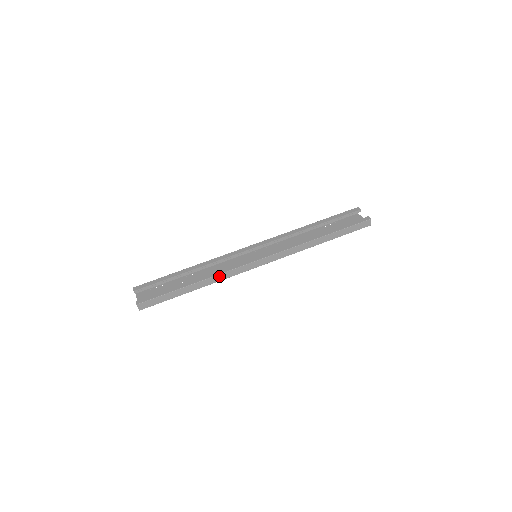
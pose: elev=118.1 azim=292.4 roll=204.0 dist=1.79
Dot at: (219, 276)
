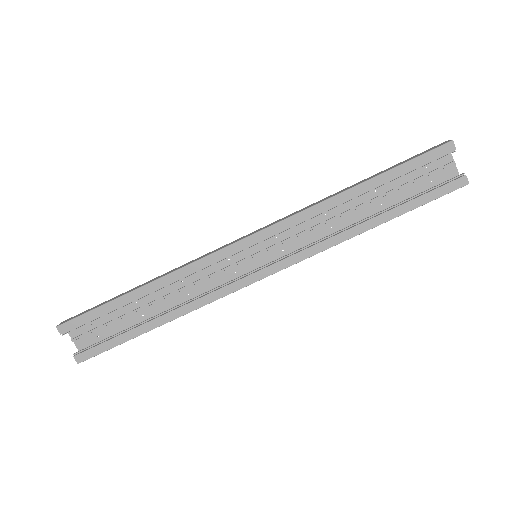
Dot at: (199, 307)
